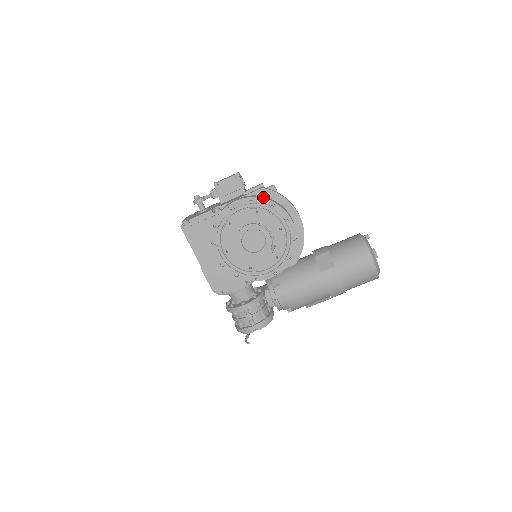
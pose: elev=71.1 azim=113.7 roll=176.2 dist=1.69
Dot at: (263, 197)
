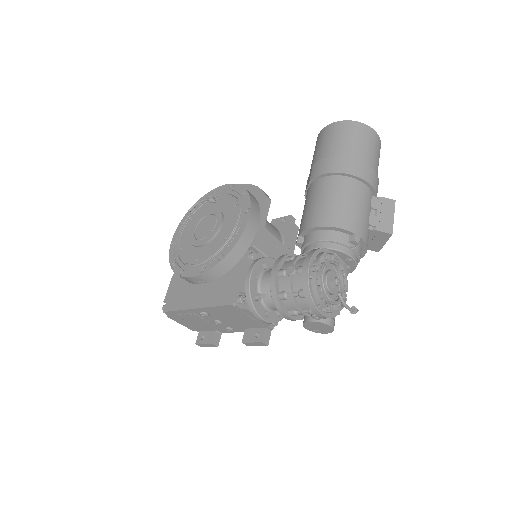
Dot at: occluded
